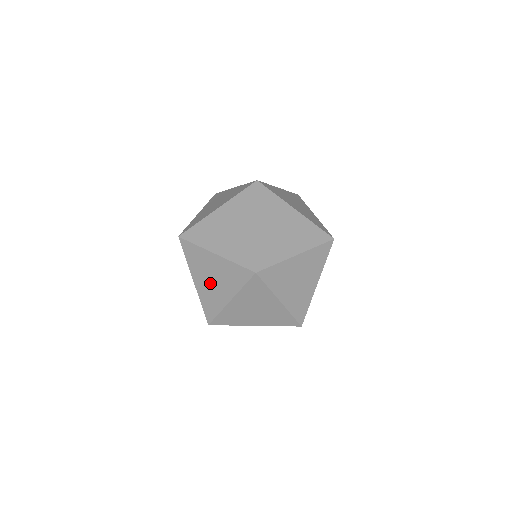
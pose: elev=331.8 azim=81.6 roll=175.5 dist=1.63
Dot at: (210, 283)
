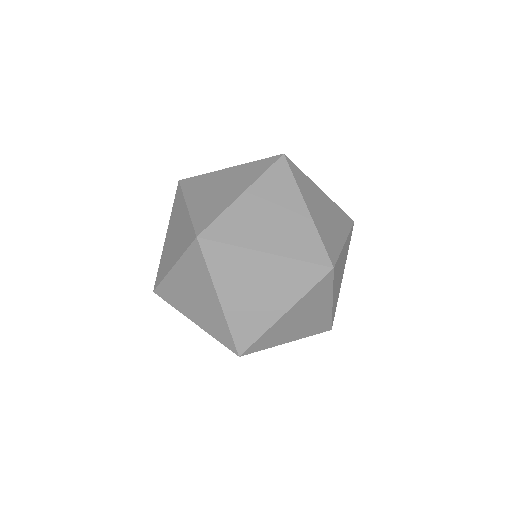
Dot at: occluded
